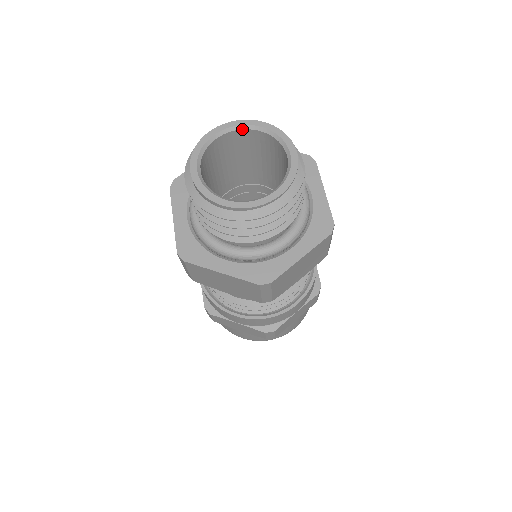
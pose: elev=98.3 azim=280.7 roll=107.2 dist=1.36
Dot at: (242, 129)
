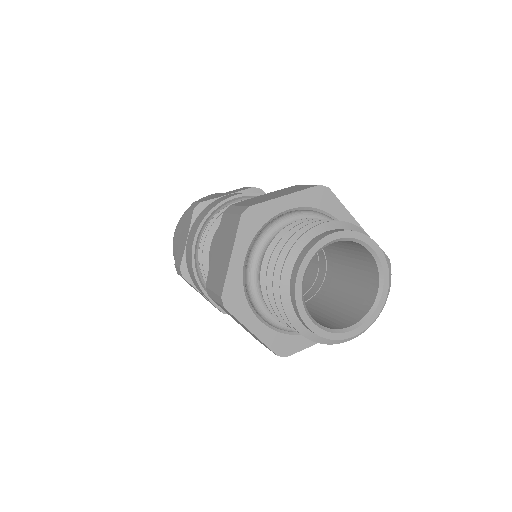
Dot at: occluded
